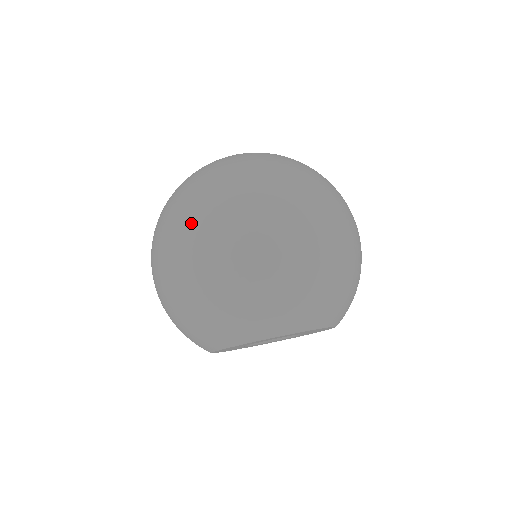
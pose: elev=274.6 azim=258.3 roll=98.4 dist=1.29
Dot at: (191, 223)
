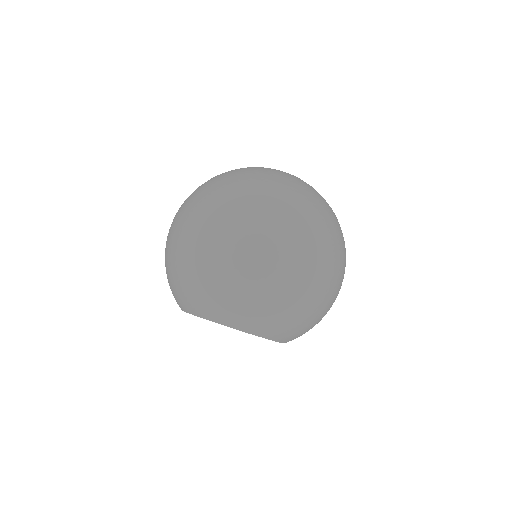
Dot at: (191, 208)
